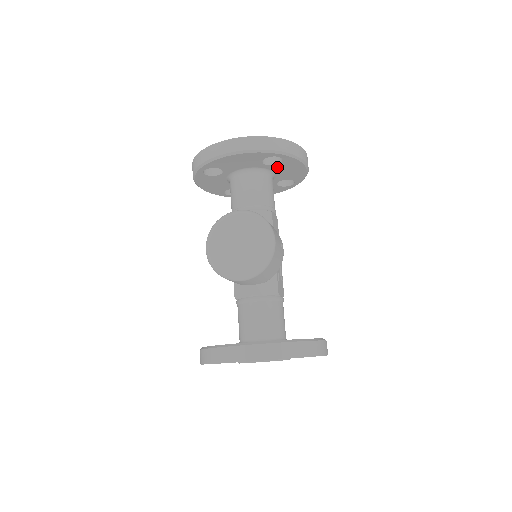
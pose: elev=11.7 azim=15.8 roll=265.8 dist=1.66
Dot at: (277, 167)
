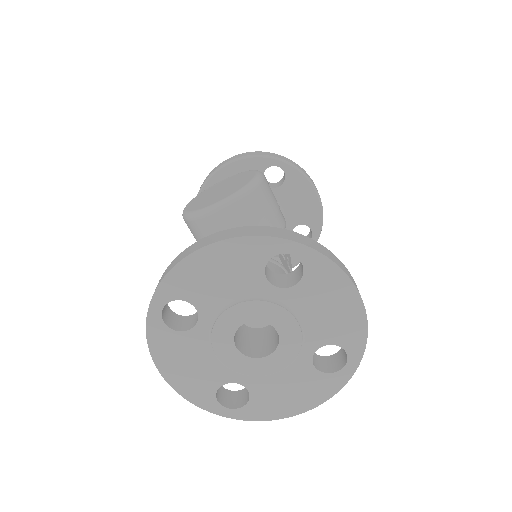
Dot at: (283, 193)
